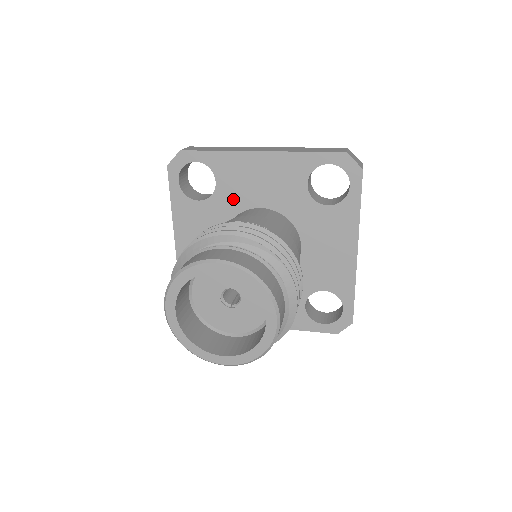
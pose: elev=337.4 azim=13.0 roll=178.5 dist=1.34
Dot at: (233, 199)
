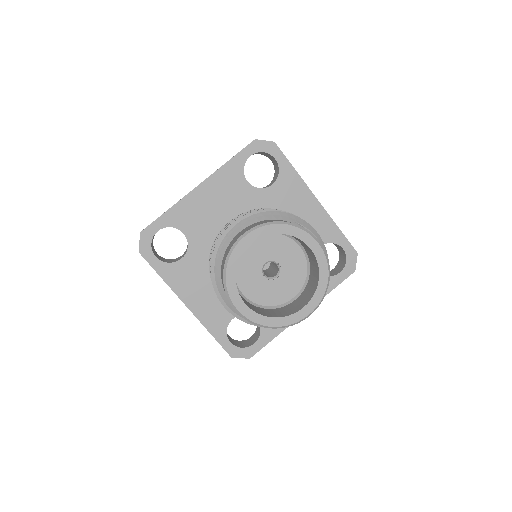
Dot at: (270, 206)
